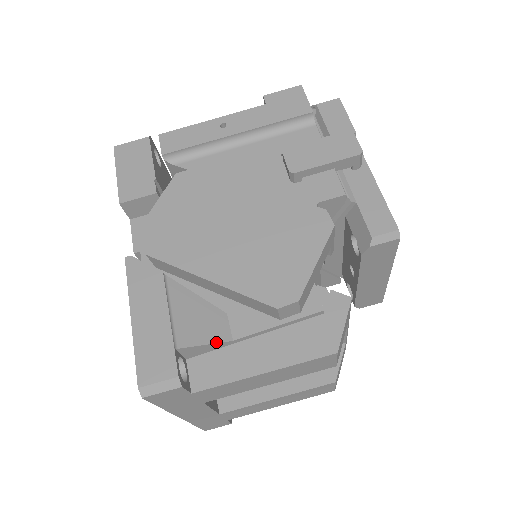
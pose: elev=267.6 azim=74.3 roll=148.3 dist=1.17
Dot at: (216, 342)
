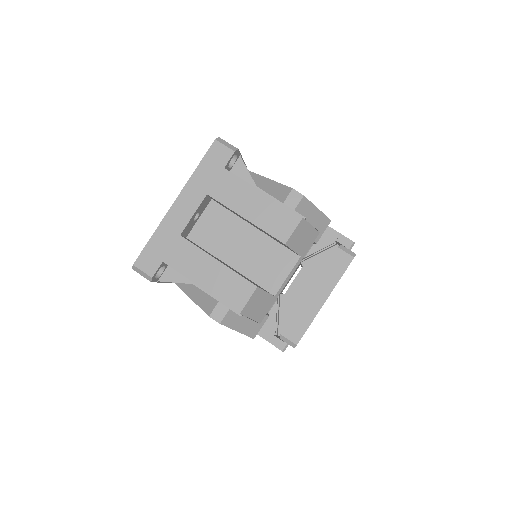
Dot at: occluded
